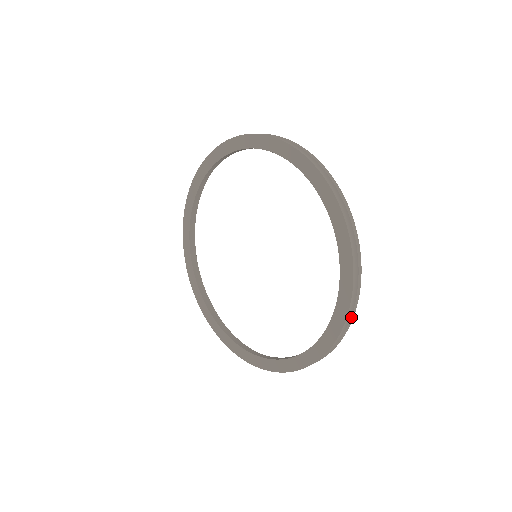
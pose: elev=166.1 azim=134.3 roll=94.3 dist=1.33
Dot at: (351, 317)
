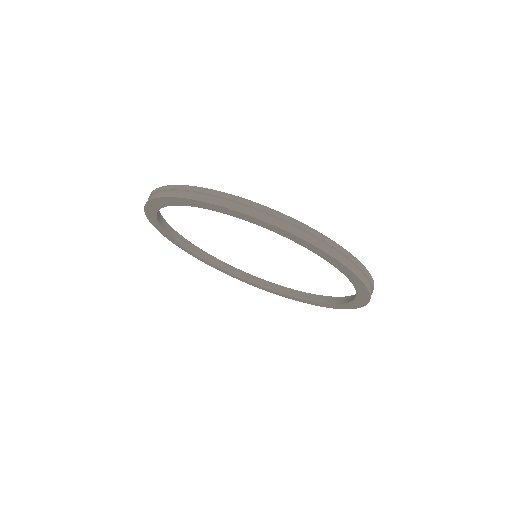
Dot at: (368, 278)
